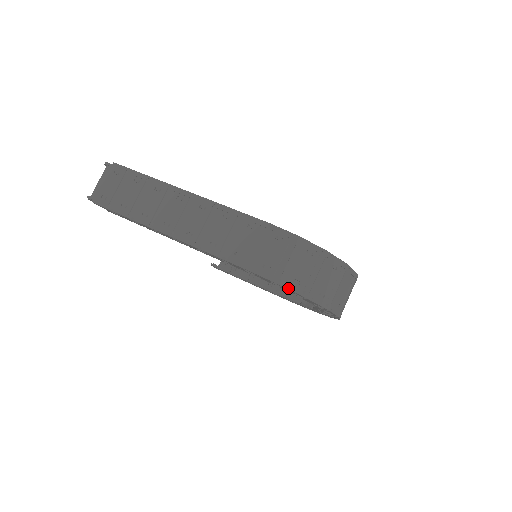
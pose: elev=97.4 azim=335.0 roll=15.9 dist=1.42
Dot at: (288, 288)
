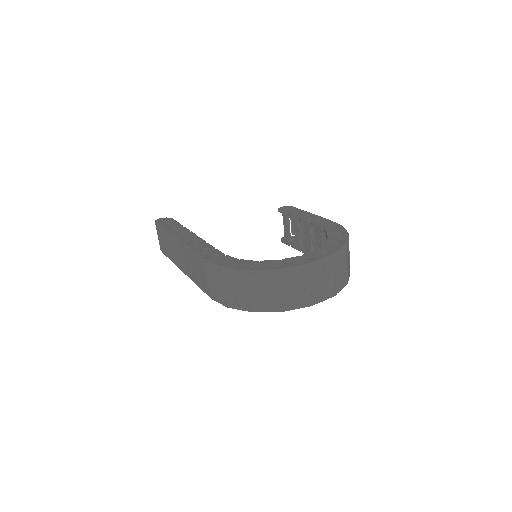
Dot at: occluded
